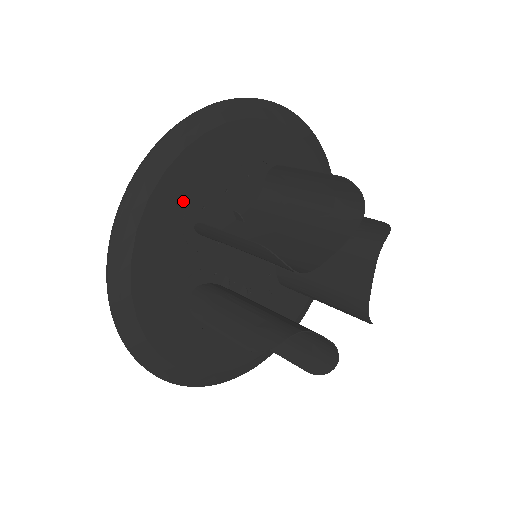
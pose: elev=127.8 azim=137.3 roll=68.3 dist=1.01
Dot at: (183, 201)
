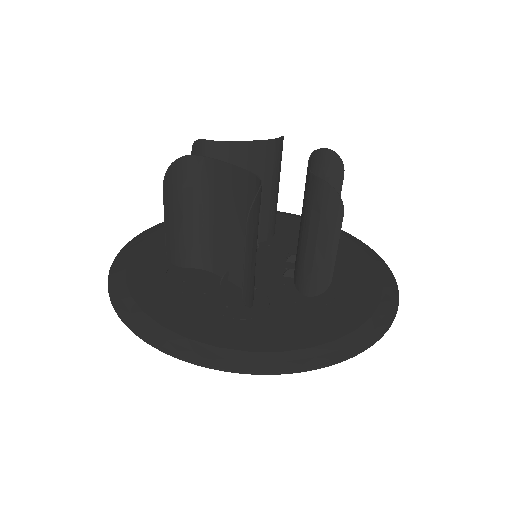
Dot at: occluded
